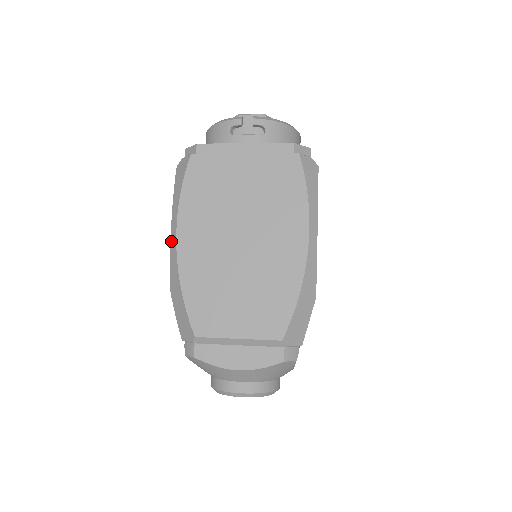
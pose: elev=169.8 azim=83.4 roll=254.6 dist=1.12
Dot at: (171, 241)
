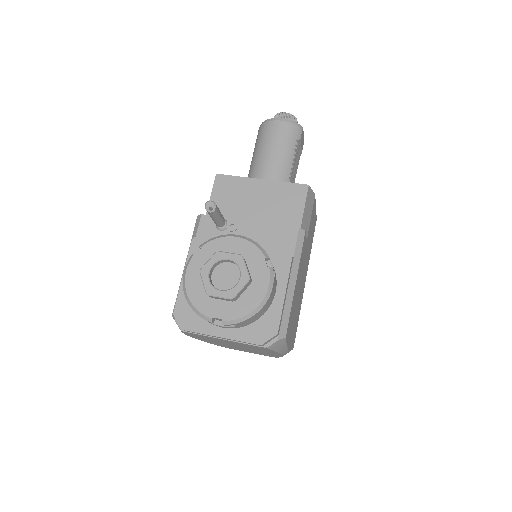
Dot at: occluded
